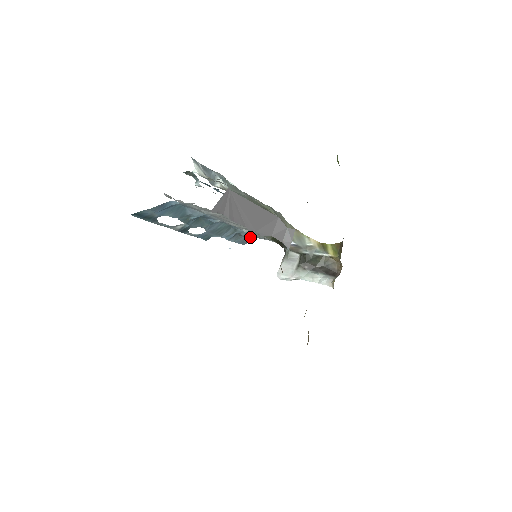
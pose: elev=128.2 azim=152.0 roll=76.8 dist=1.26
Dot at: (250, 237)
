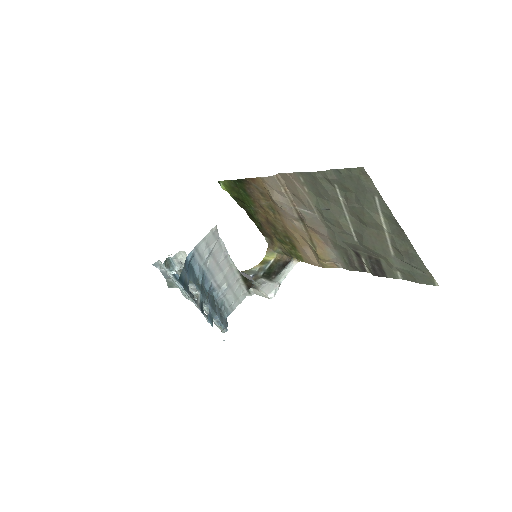
Dot at: (226, 312)
